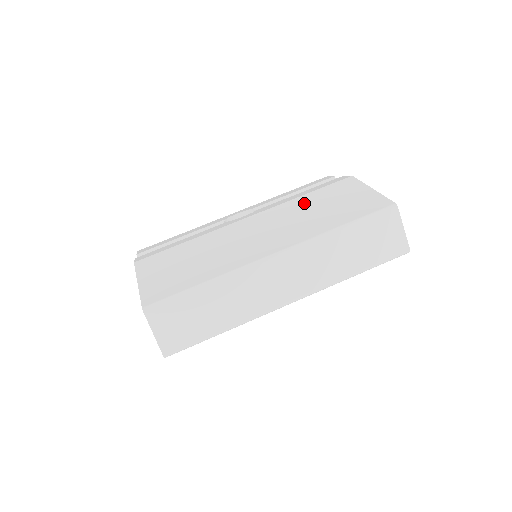
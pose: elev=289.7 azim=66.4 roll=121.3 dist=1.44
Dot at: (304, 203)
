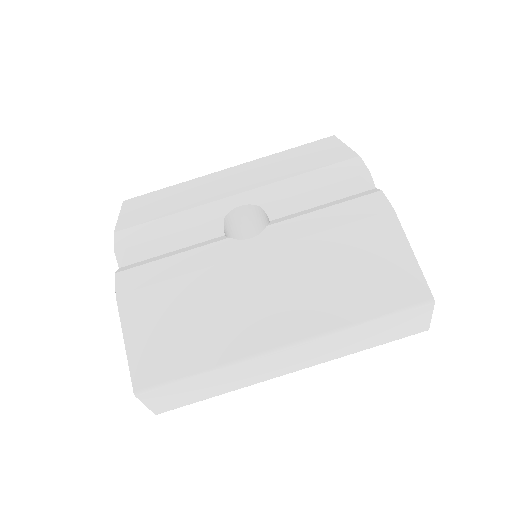
Dot at: (327, 250)
